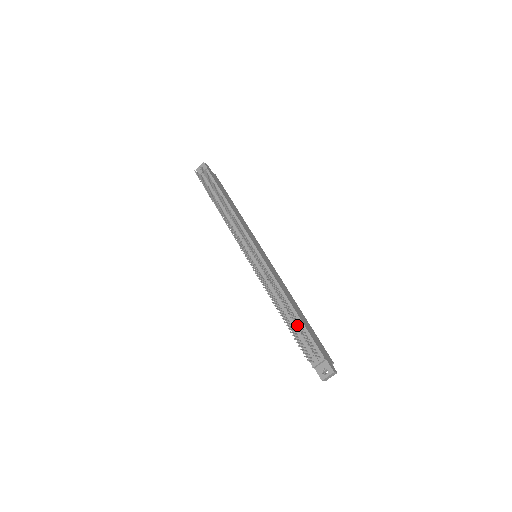
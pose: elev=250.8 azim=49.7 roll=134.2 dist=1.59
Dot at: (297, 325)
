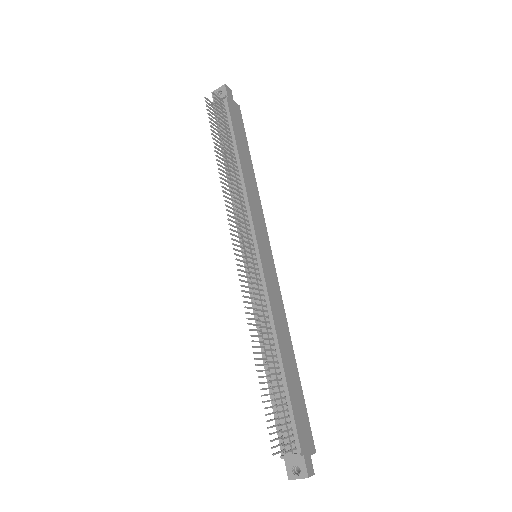
Dot at: (276, 393)
